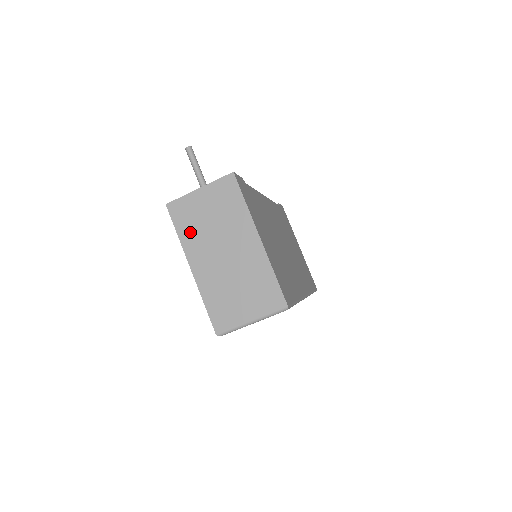
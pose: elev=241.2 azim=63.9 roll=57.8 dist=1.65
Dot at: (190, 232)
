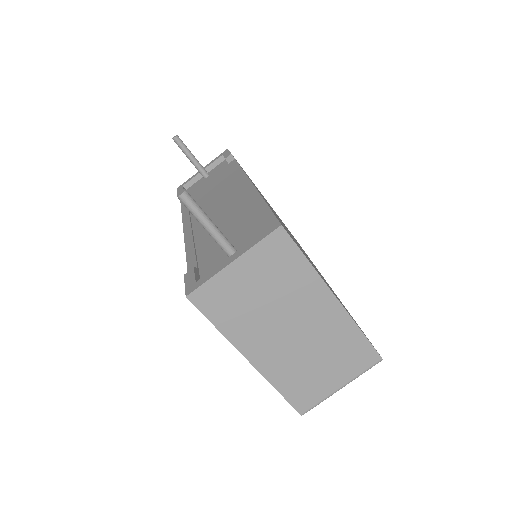
Dot at: (236, 321)
